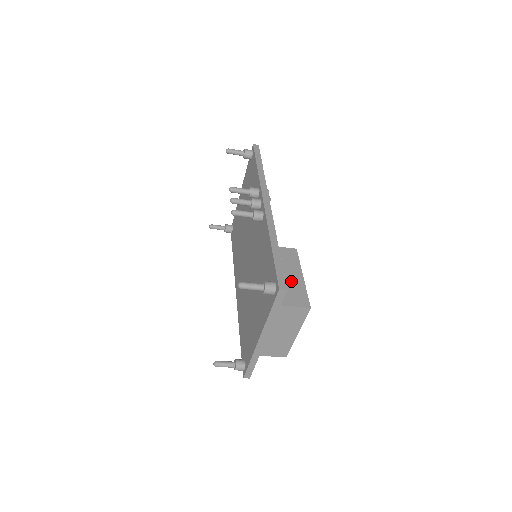
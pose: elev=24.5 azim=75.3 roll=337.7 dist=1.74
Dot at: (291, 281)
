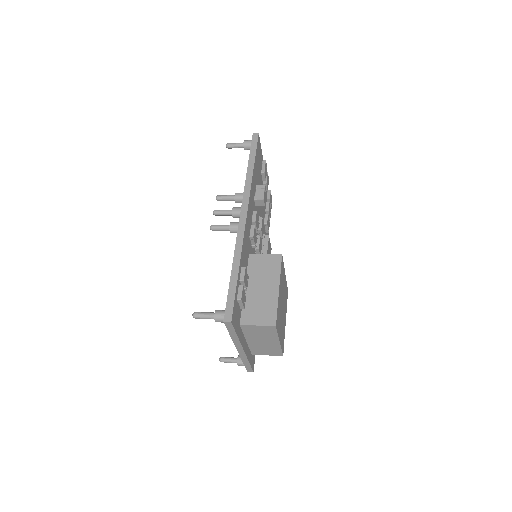
Dot at: (264, 296)
